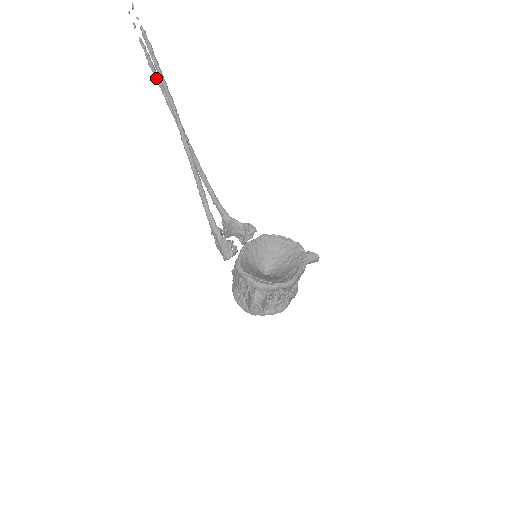
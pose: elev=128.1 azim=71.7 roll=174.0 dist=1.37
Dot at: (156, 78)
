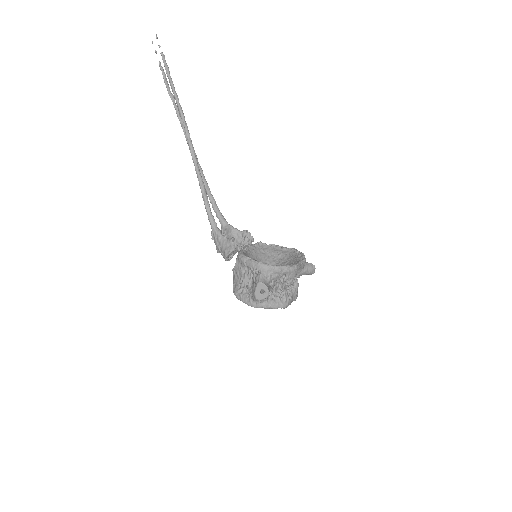
Dot at: (170, 94)
